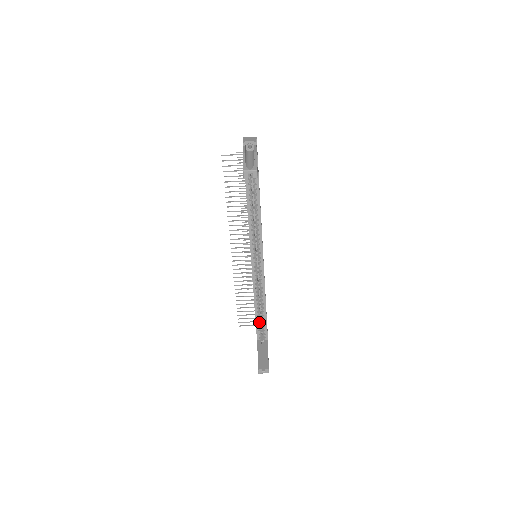
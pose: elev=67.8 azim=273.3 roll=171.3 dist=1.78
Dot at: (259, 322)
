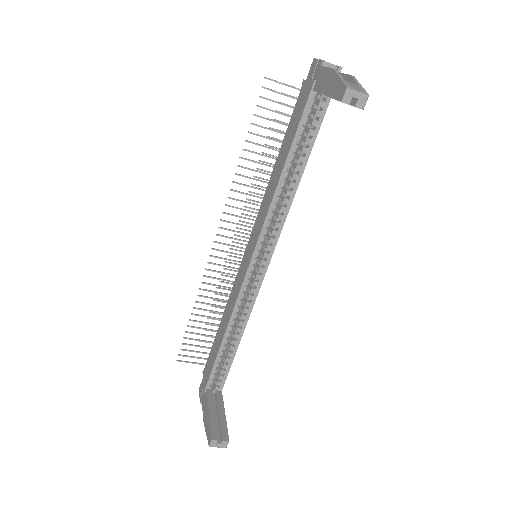
Dot at: (219, 361)
